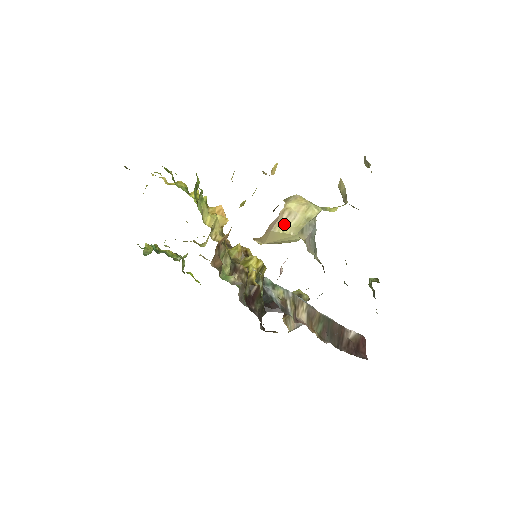
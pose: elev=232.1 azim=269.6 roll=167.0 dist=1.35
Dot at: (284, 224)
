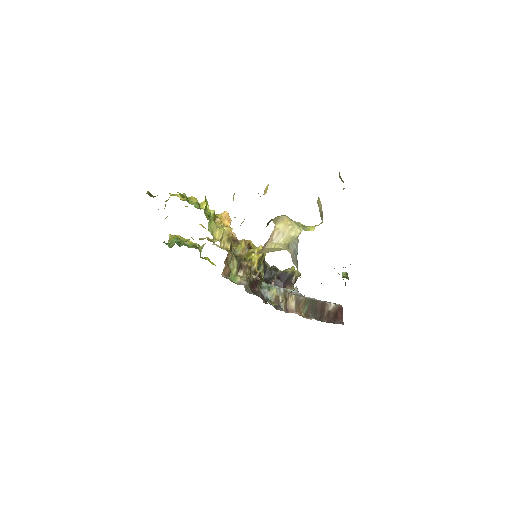
Dot at: (275, 242)
